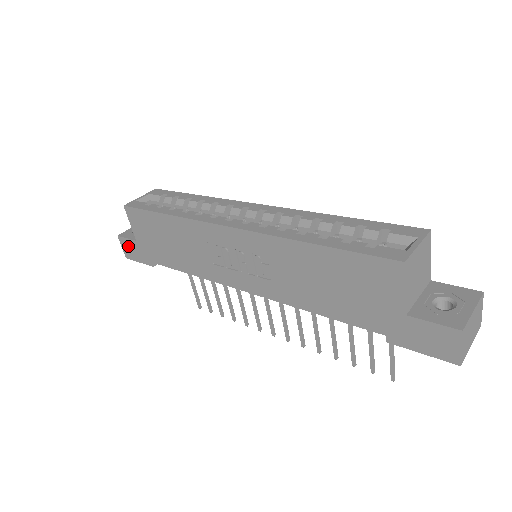
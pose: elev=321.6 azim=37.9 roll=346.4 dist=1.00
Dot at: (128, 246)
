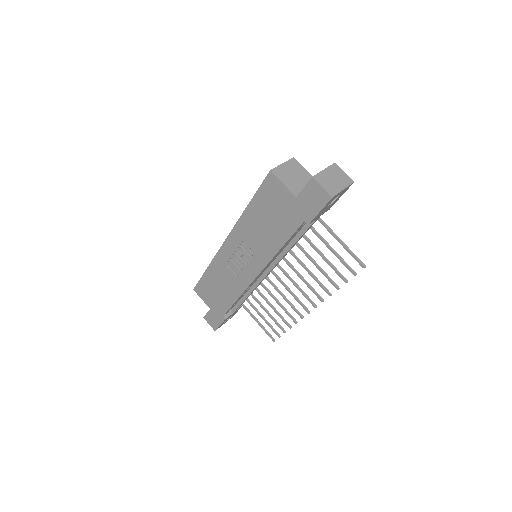
Dot at: (210, 319)
